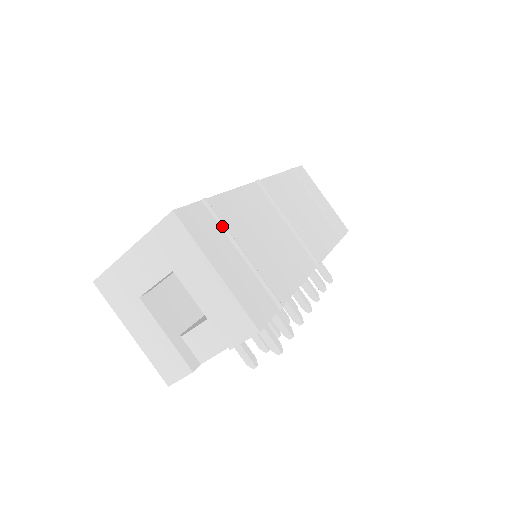
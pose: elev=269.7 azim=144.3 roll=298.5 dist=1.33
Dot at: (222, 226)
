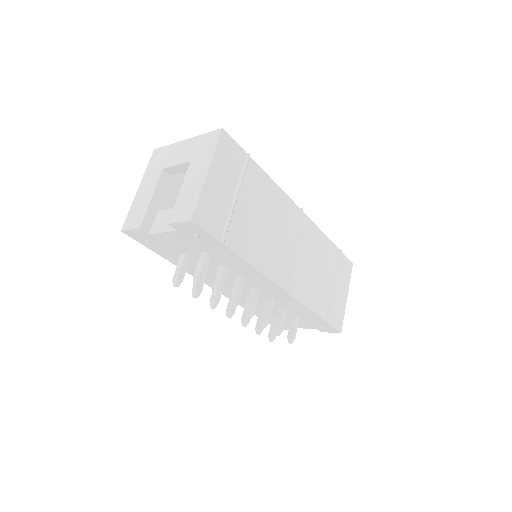
Dot at: (242, 173)
